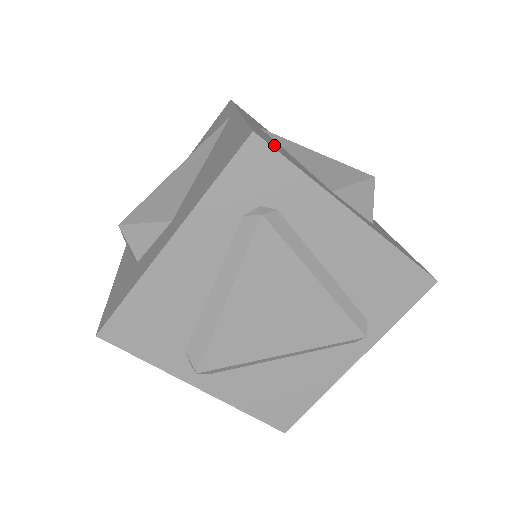
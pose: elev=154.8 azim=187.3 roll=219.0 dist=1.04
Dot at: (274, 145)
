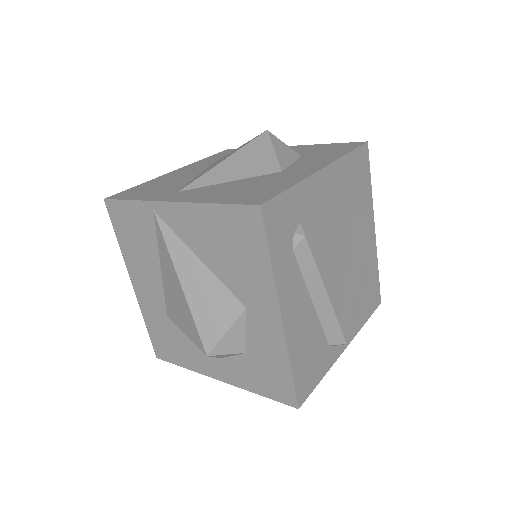
Dot at: (248, 194)
